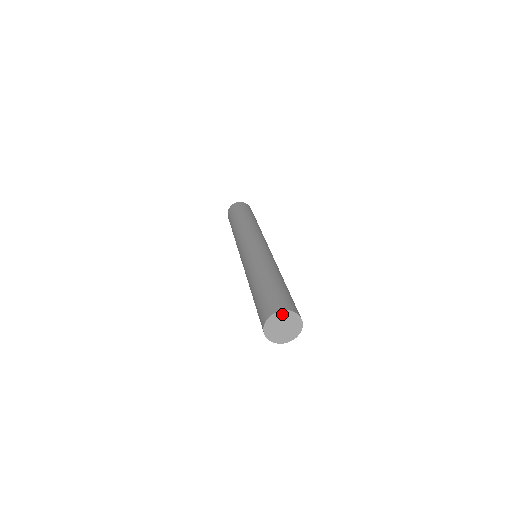
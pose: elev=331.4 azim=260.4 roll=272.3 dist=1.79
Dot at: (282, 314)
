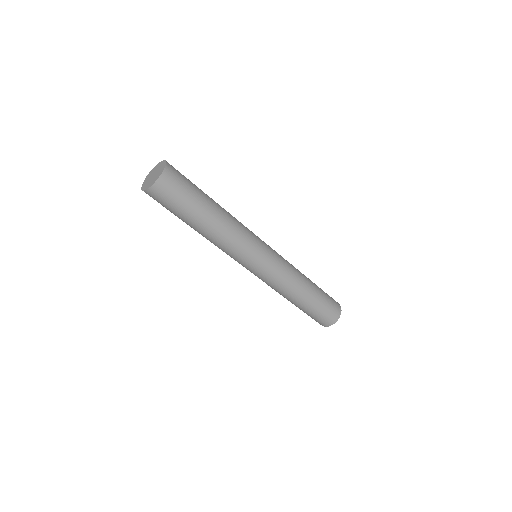
Dot at: (159, 165)
